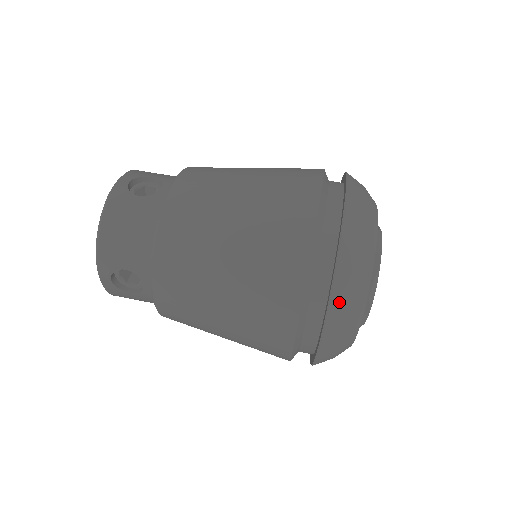
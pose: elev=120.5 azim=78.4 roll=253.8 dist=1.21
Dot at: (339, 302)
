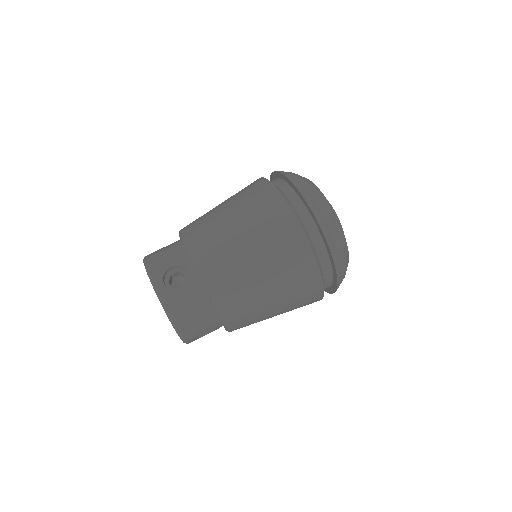
Dot at: (341, 270)
